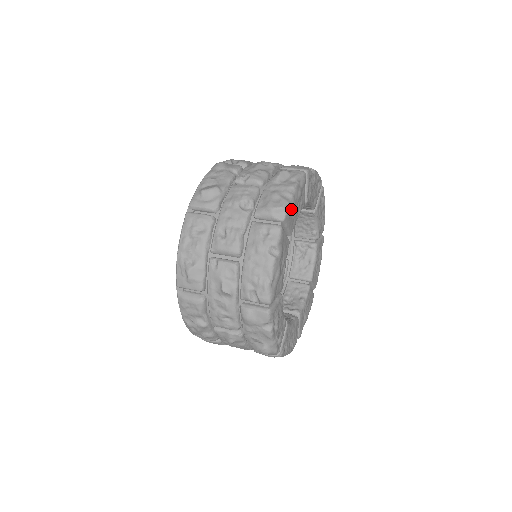
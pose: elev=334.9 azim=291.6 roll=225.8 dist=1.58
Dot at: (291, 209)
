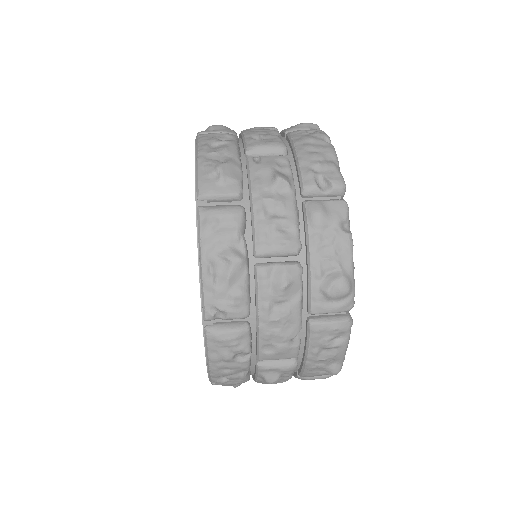
Dot at: occluded
